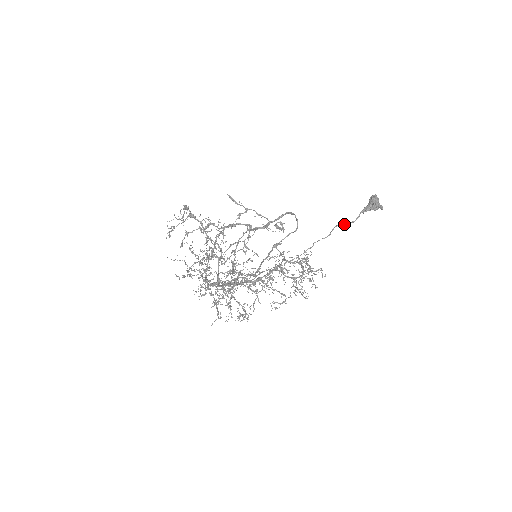
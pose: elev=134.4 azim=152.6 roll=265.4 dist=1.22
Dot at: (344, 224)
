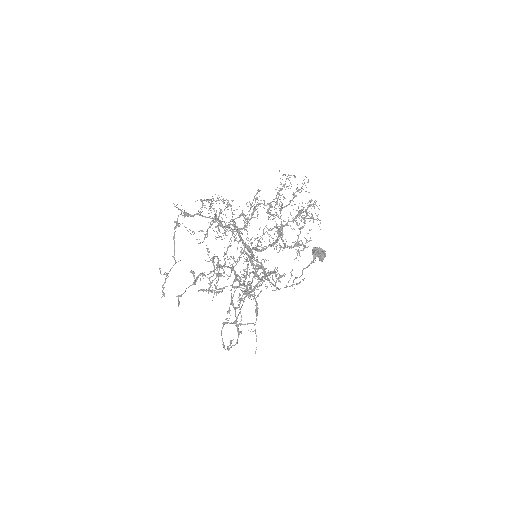
Dot at: (307, 267)
